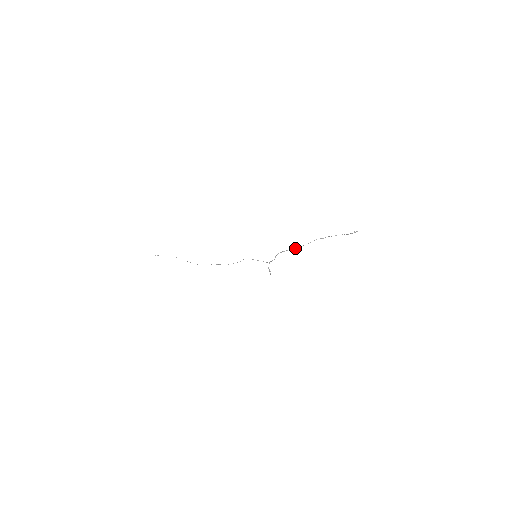
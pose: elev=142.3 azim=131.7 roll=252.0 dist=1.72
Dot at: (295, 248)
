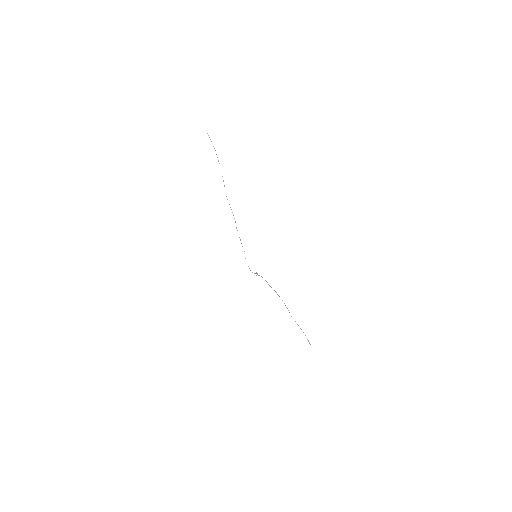
Dot at: occluded
